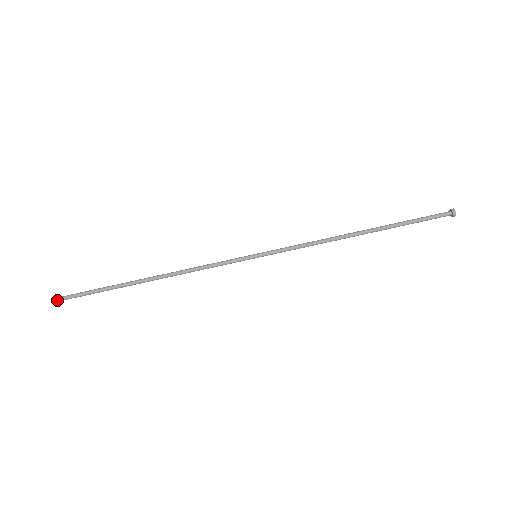
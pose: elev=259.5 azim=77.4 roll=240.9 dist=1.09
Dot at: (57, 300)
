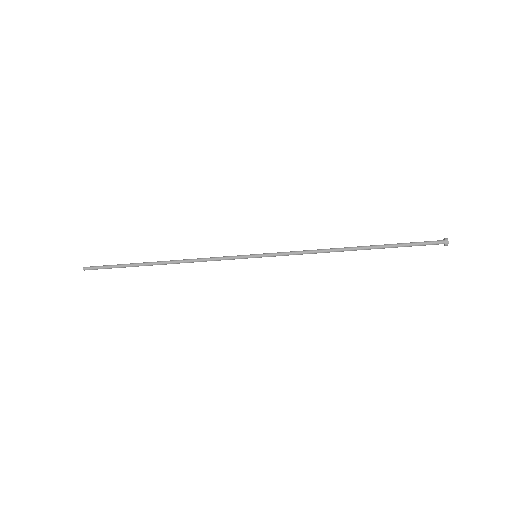
Dot at: (84, 270)
